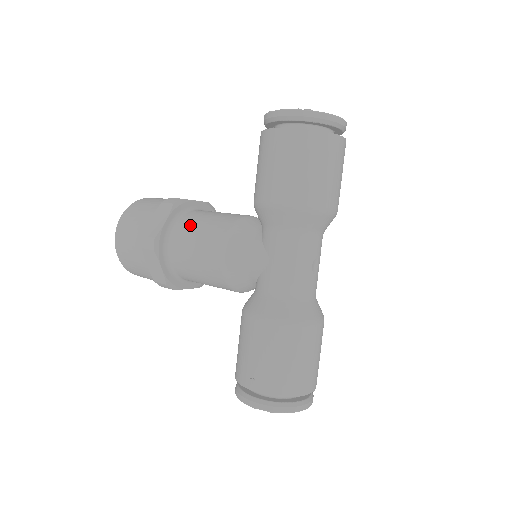
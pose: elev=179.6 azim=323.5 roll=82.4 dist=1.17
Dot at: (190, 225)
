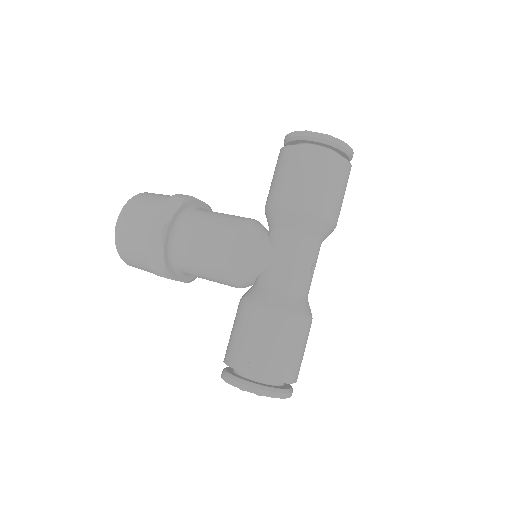
Dot at: (199, 219)
